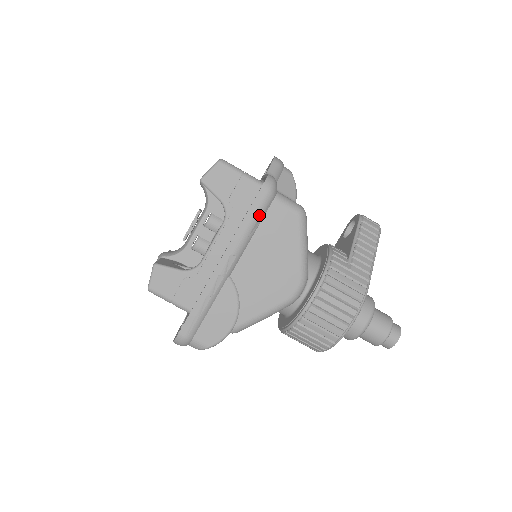
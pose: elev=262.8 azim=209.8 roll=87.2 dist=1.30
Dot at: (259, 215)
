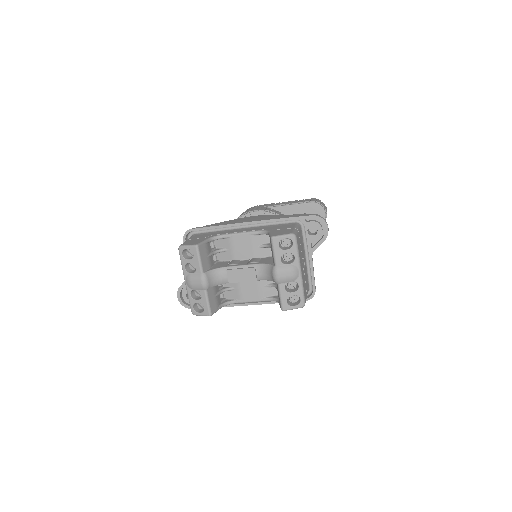
Dot at: occluded
